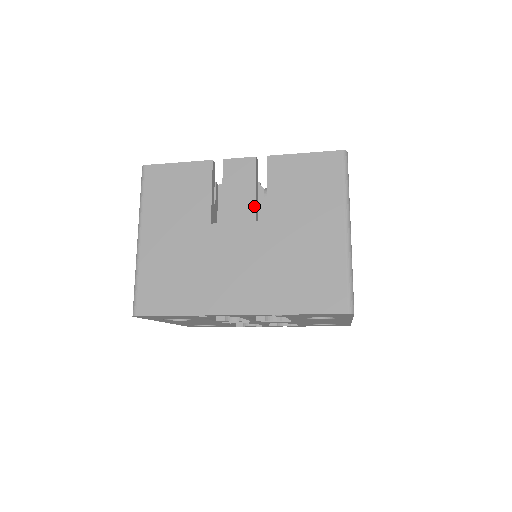
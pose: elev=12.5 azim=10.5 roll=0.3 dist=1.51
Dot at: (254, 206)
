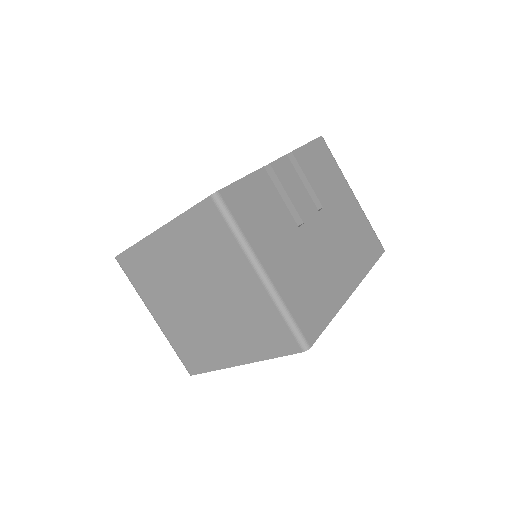
Dot at: (311, 199)
